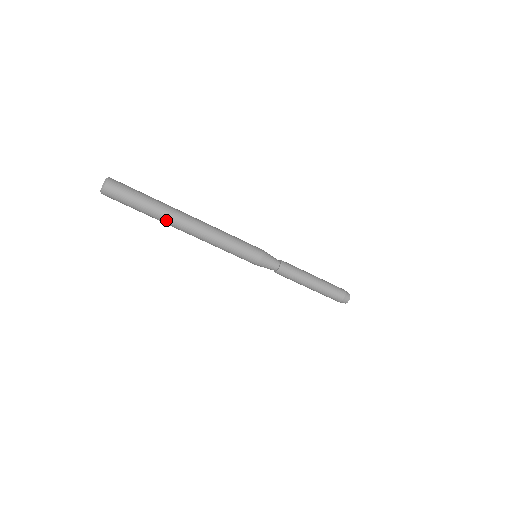
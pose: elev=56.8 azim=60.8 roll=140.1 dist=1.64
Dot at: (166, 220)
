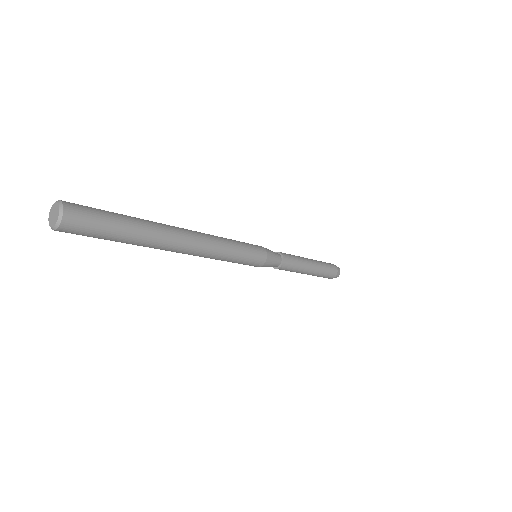
Dot at: occluded
